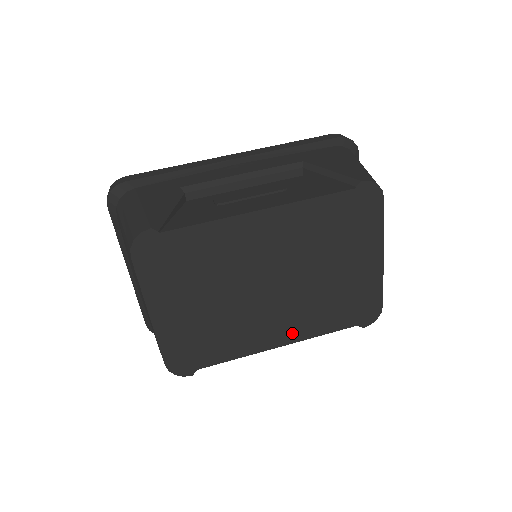
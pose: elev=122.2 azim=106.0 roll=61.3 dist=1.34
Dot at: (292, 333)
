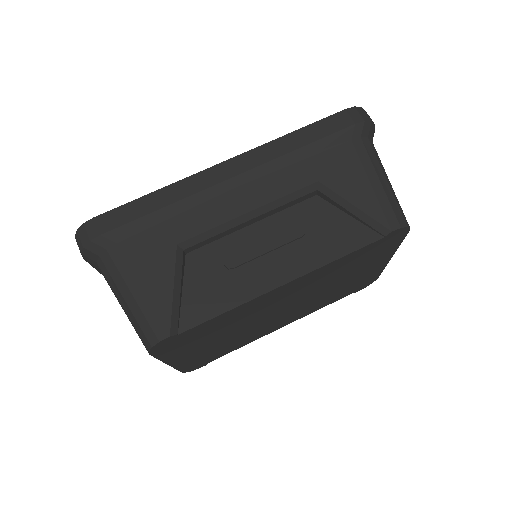
Dot at: (295, 318)
